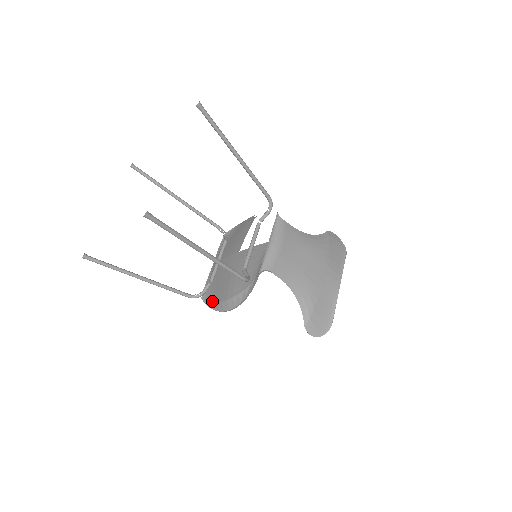
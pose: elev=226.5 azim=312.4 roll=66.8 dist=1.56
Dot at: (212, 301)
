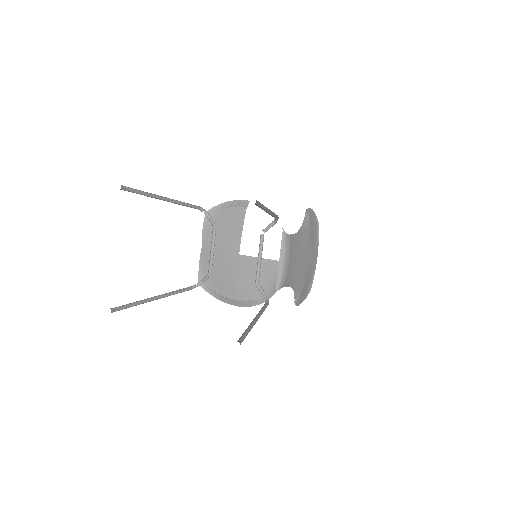
Dot at: (215, 292)
